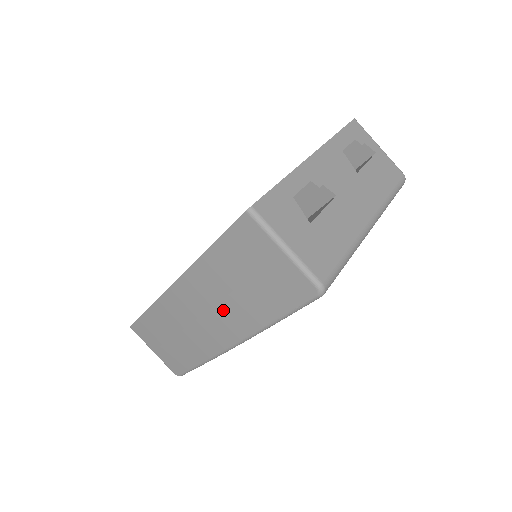
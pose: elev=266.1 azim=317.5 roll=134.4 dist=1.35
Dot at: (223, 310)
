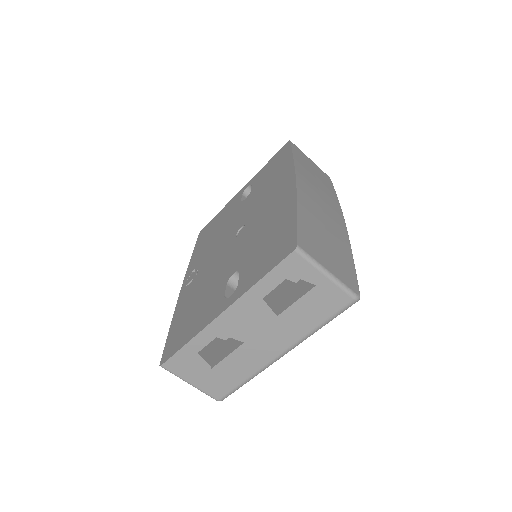
Dot at: occluded
